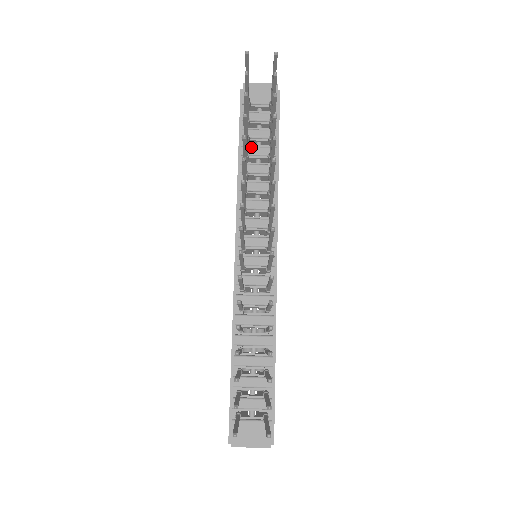
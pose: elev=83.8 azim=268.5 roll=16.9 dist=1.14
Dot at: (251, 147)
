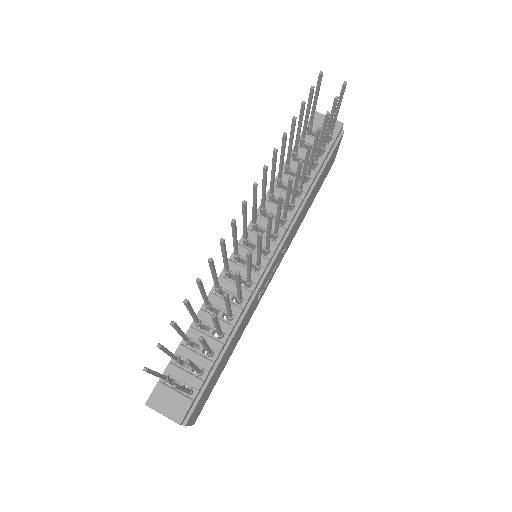
Dot at: (296, 162)
